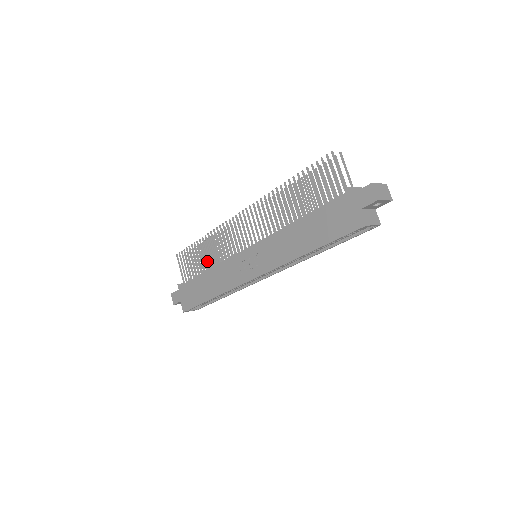
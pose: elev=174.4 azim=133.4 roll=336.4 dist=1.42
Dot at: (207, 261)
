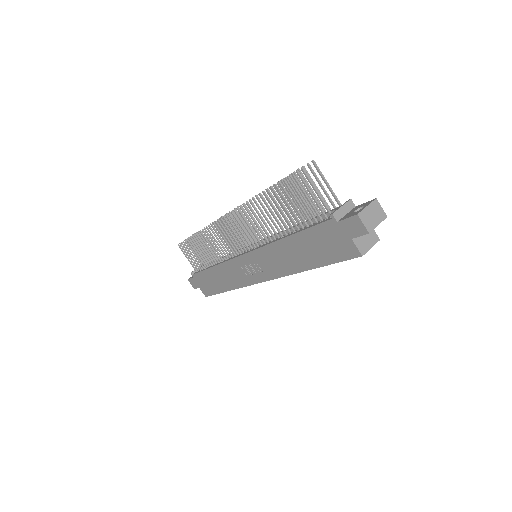
Dot at: occluded
